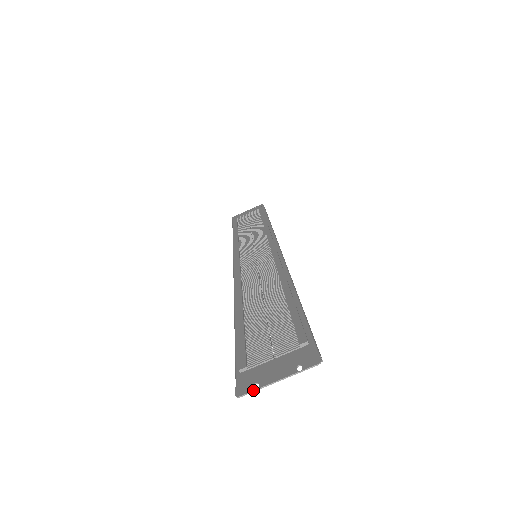
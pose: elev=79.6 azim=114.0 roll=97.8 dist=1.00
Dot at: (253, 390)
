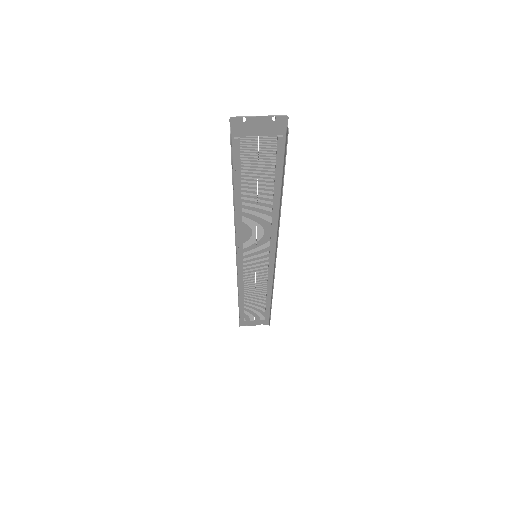
Dot at: (242, 116)
